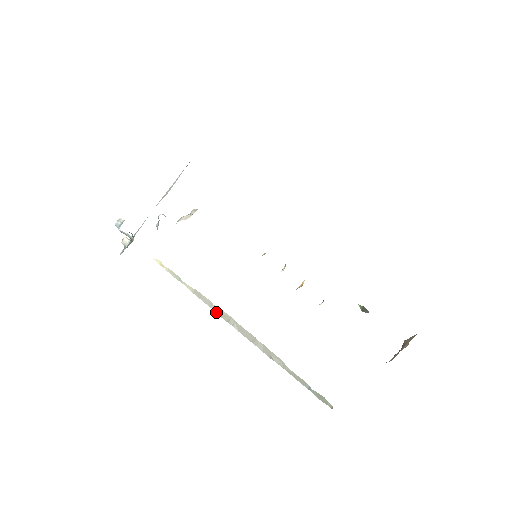
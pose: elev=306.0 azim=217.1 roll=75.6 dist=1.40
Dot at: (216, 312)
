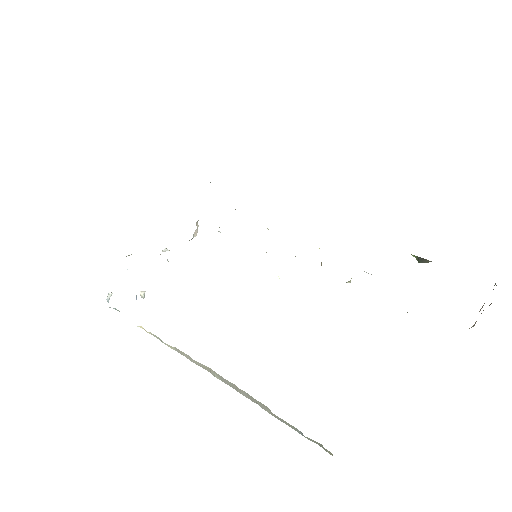
Dot at: (198, 365)
